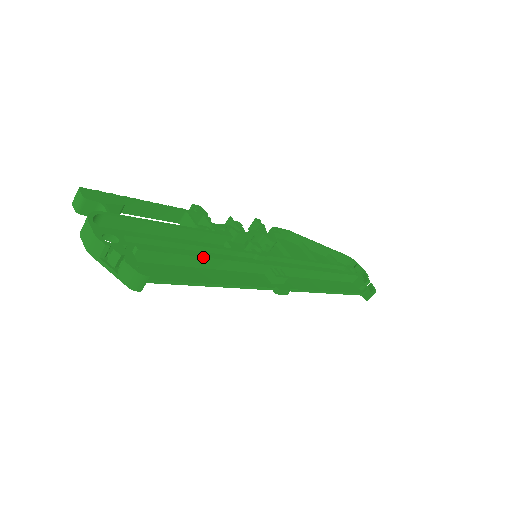
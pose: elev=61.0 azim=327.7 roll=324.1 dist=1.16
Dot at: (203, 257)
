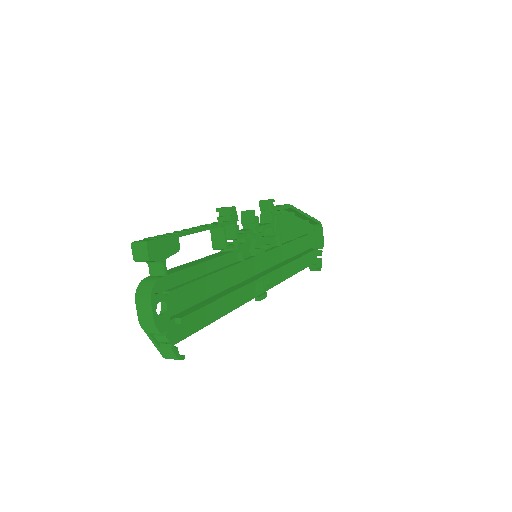
Dot at: occluded
